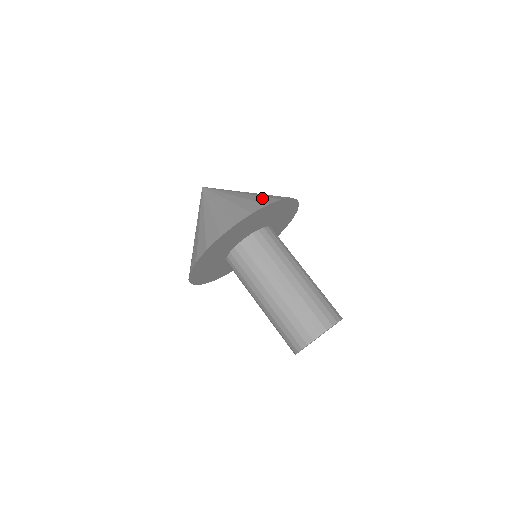
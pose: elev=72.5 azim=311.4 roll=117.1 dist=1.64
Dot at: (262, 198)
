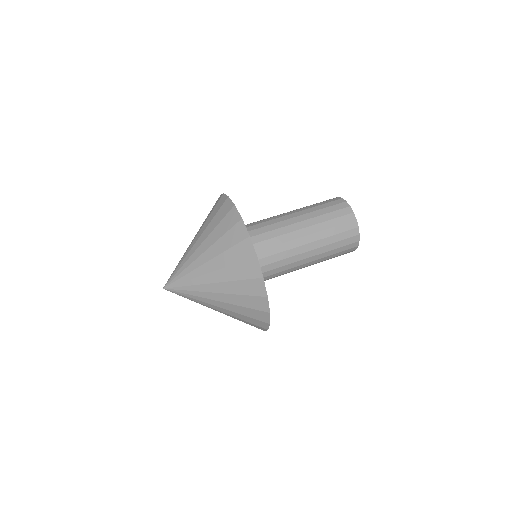
Dot at: (229, 237)
